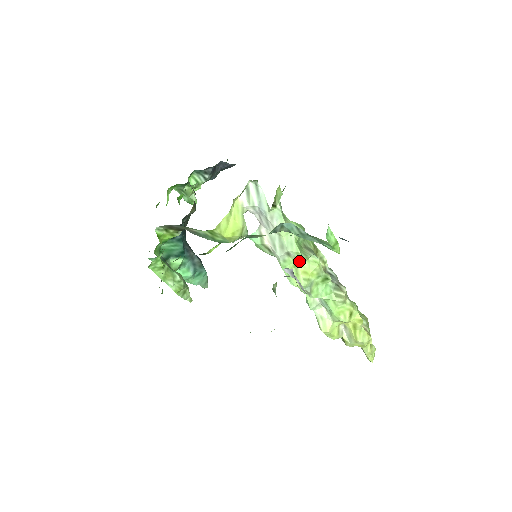
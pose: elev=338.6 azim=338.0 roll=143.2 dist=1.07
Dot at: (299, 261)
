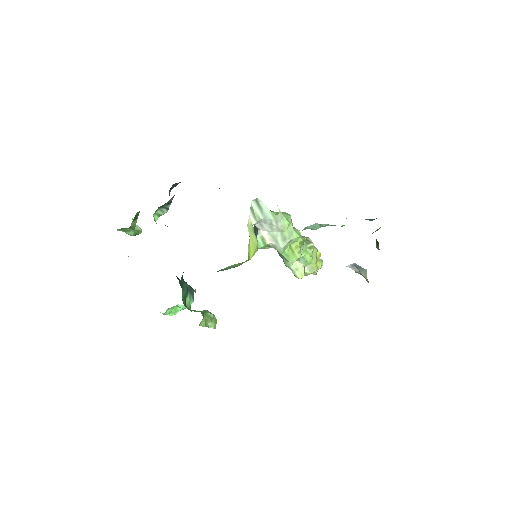
Dot at: occluded
